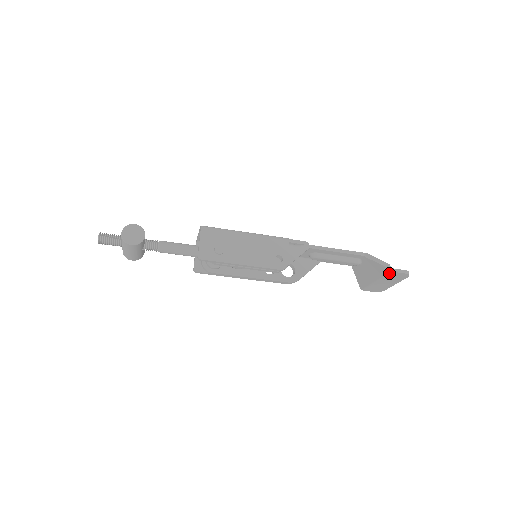
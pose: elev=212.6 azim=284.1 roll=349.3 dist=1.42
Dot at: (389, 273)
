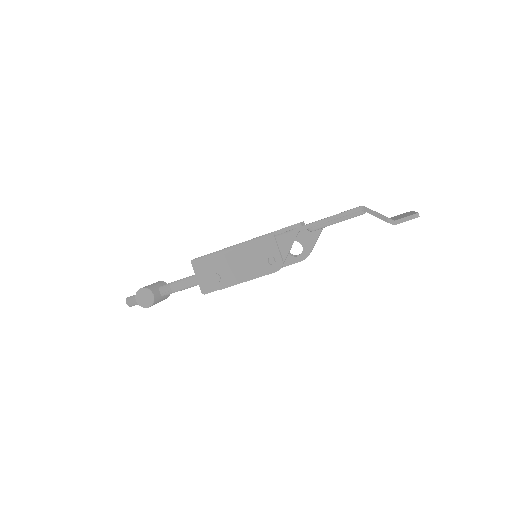
Dot at: (393, 224)
